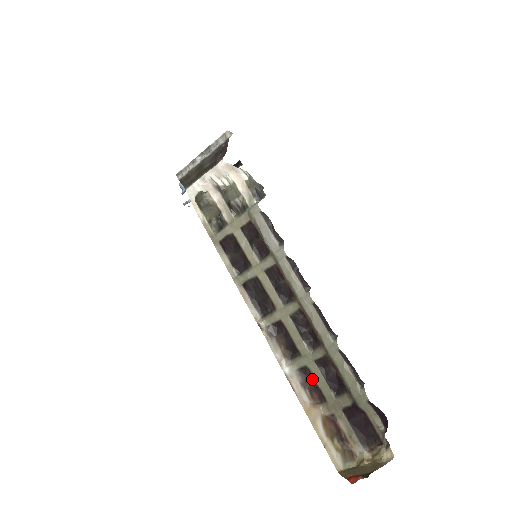
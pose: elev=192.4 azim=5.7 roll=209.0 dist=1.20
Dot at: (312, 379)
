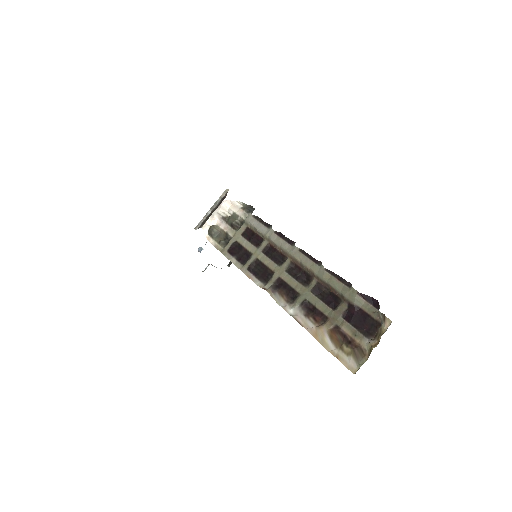
Dot at: (313, 308)
